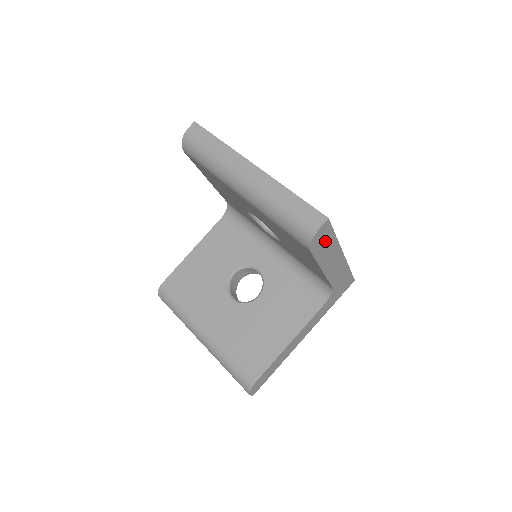
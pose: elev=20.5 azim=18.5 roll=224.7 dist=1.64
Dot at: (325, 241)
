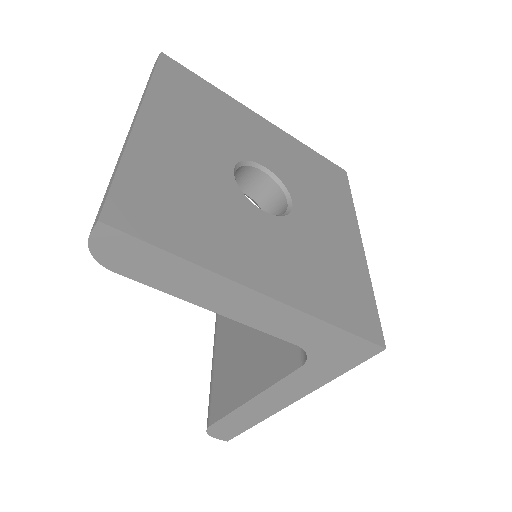
Dot at: (147, 260)
